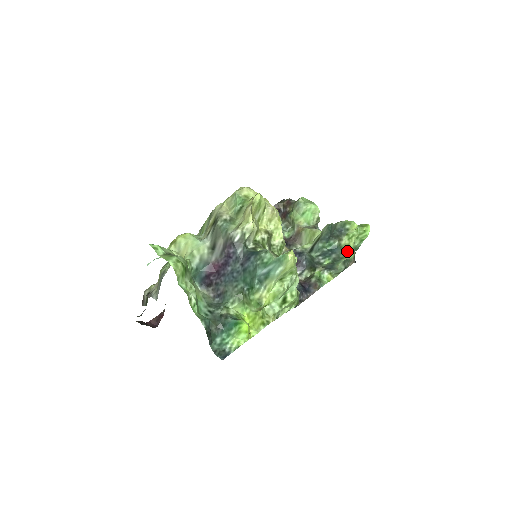
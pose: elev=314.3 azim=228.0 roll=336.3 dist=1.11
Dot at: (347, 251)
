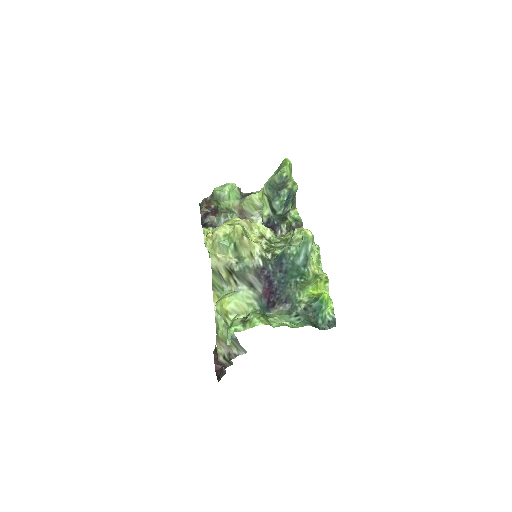
Dot at: (296, 187)
